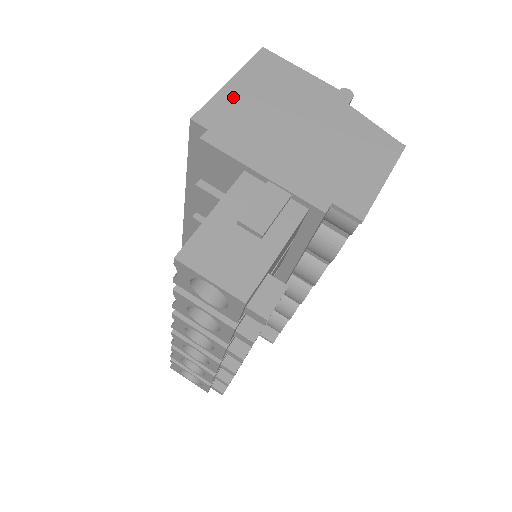
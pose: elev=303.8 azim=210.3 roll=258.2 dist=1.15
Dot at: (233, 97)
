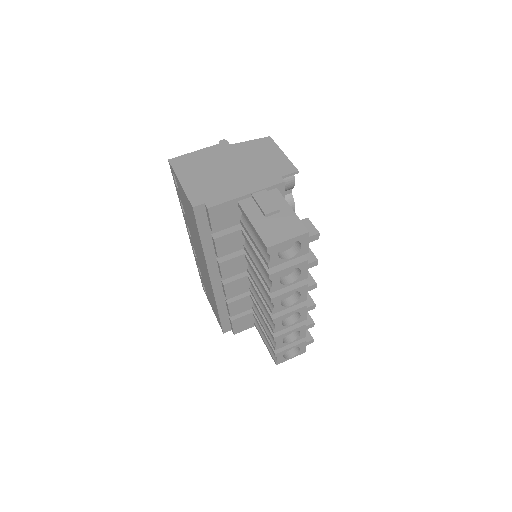
Dot at: (192, 185)
